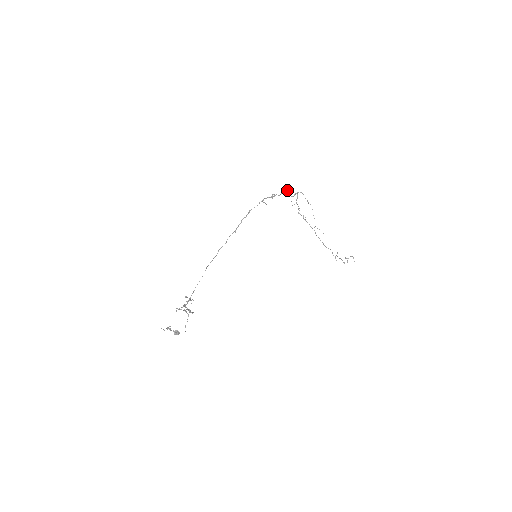
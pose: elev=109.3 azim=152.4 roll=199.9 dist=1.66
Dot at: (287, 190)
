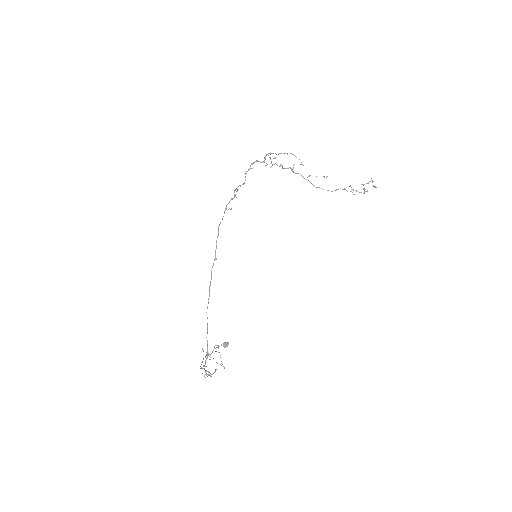
Dot at: occluded
